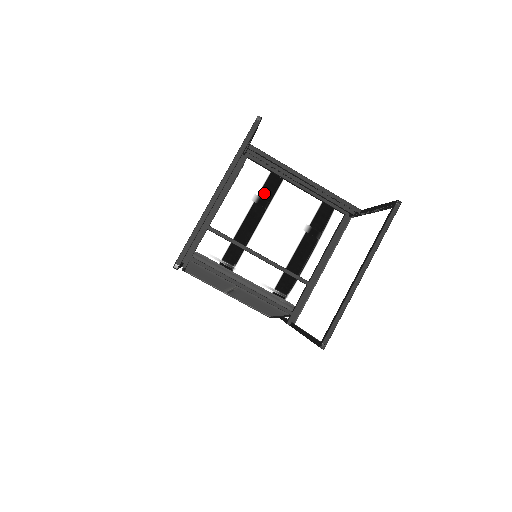
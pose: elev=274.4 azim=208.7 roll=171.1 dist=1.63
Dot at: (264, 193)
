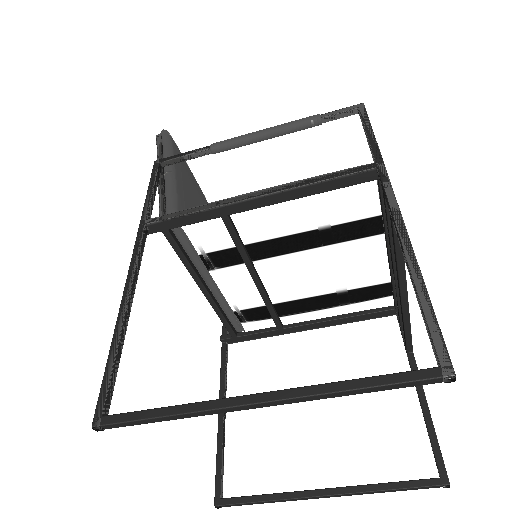
Dot at: (342, 229)
